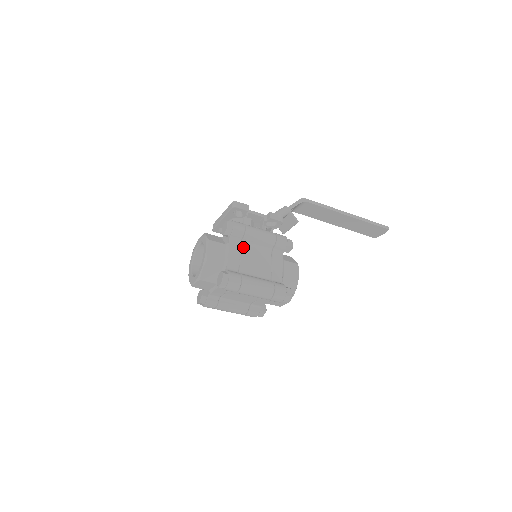
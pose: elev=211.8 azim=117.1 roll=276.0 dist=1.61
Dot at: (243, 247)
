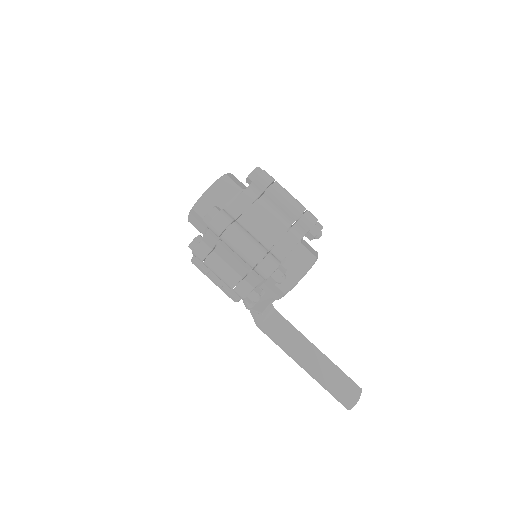
Dot at: occluded
